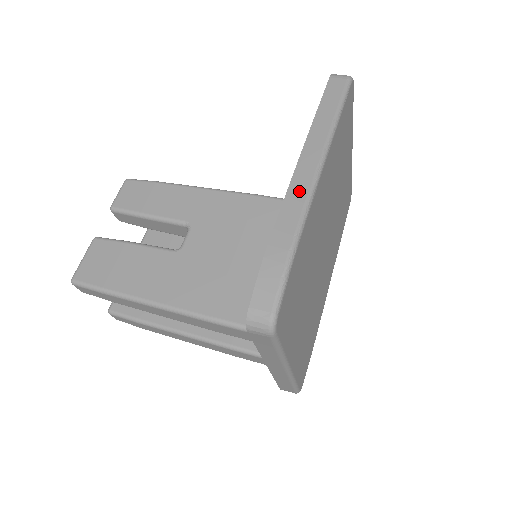
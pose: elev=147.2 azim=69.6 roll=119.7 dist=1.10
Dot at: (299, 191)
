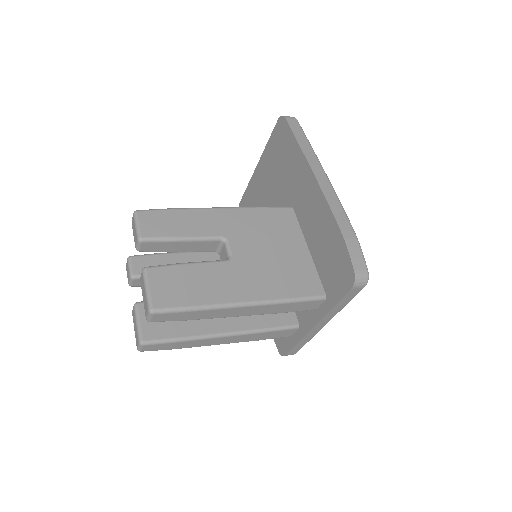
Dot at: (330, 194)
